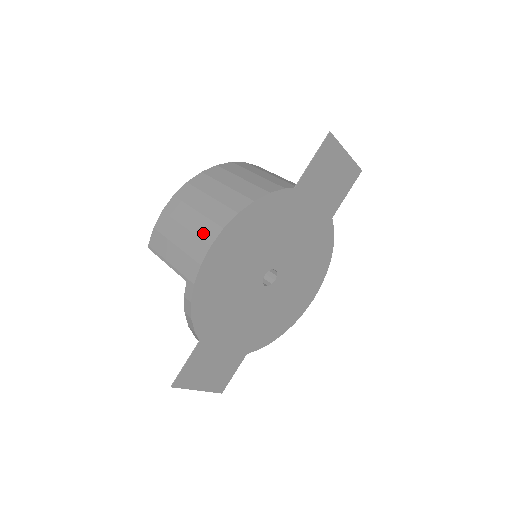
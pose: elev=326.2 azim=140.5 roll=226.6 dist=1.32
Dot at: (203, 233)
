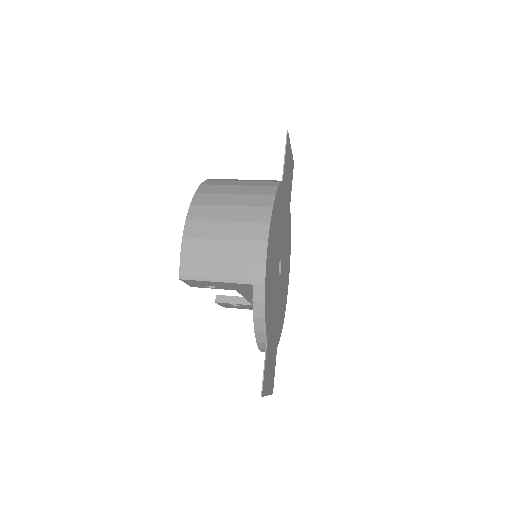
Dot at: (251, 235)
